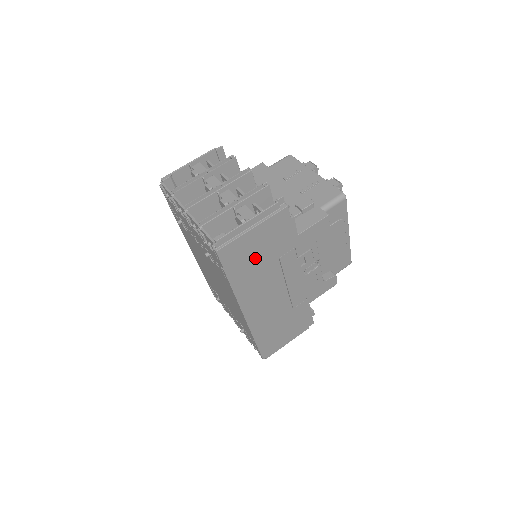
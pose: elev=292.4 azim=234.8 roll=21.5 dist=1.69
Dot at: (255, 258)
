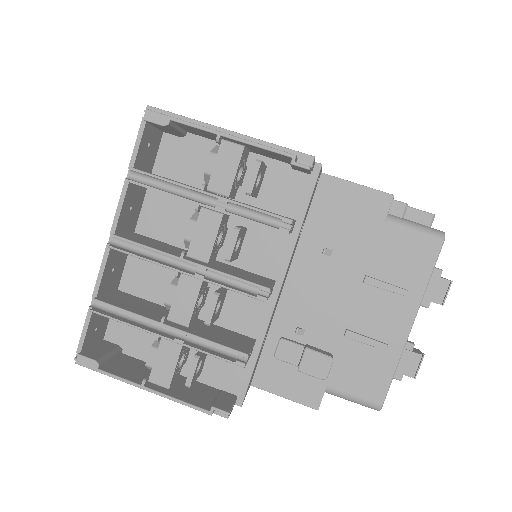
Dot at: occluded
